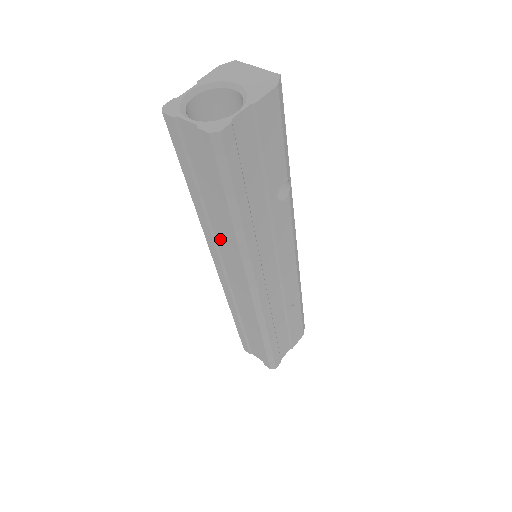
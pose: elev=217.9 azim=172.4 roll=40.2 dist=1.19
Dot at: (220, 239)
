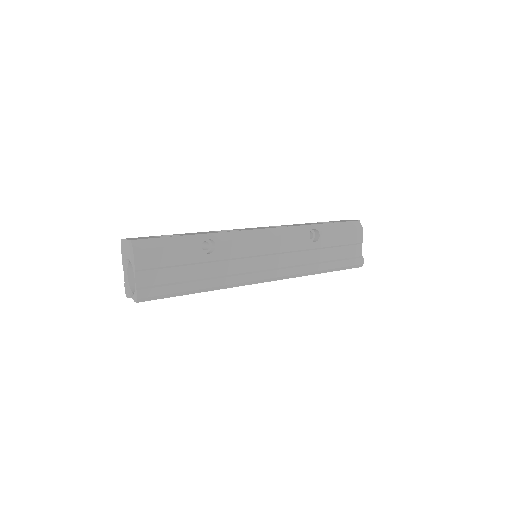
Dot at: occluded
